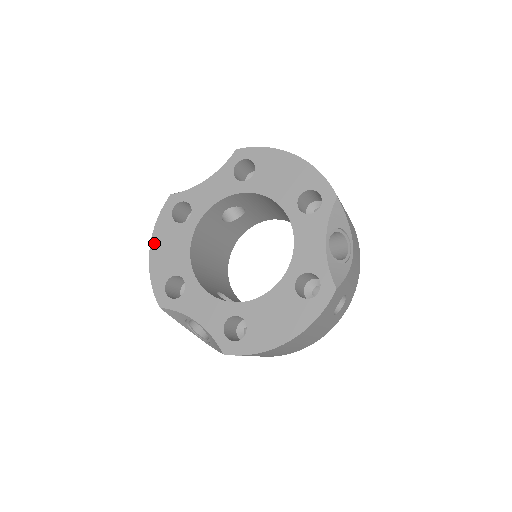
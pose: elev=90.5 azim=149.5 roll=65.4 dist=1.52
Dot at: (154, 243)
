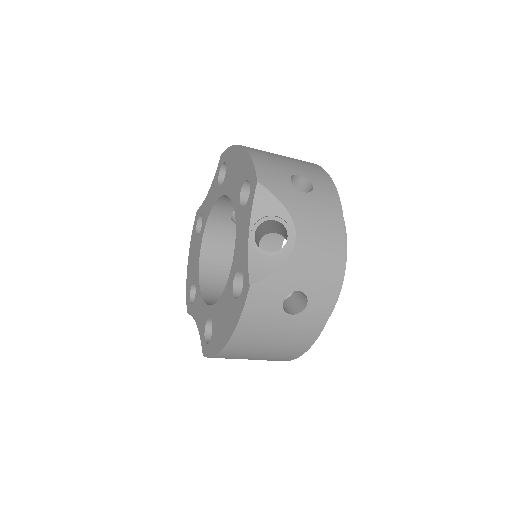
Dot at: (189, 256)
